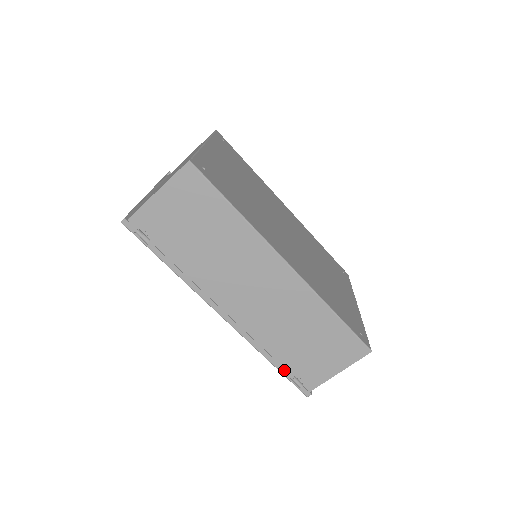
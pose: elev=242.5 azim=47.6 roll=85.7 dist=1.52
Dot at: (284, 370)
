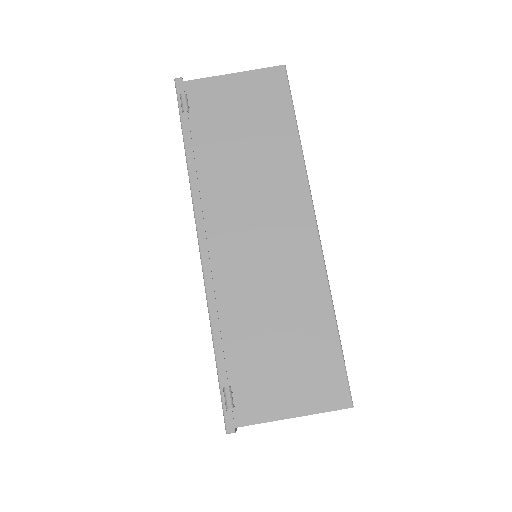
Dot at: (223, 366)
